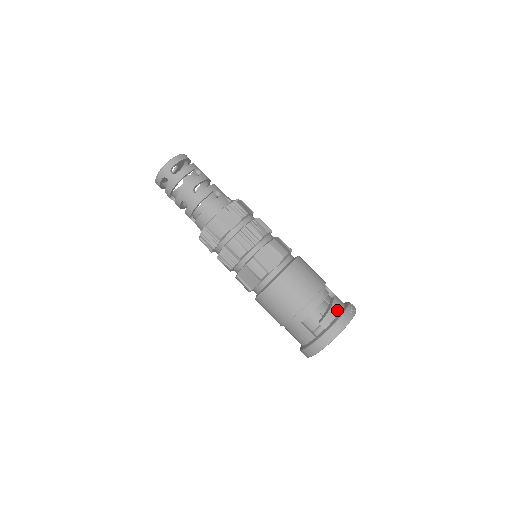
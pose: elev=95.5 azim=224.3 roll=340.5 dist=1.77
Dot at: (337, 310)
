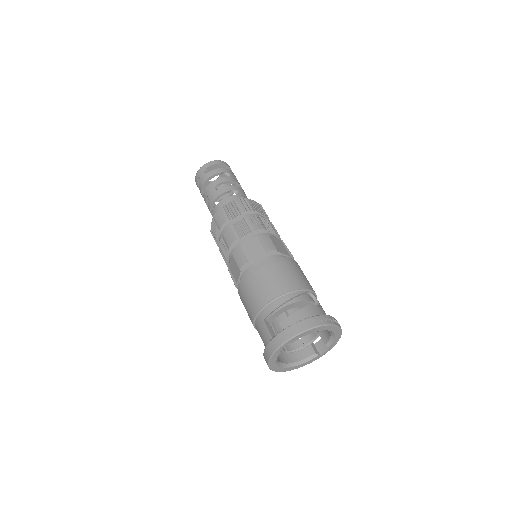
Dot at: (306, 315)
